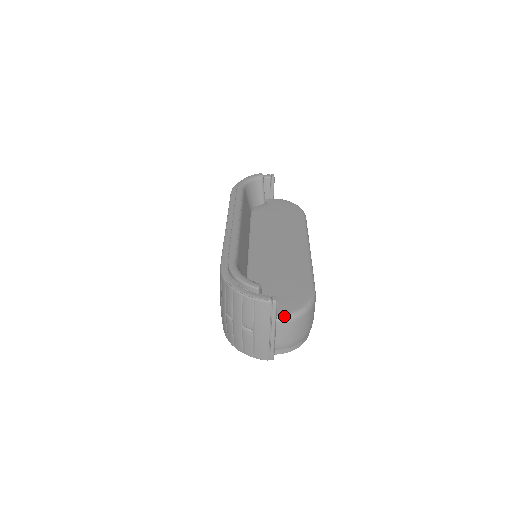
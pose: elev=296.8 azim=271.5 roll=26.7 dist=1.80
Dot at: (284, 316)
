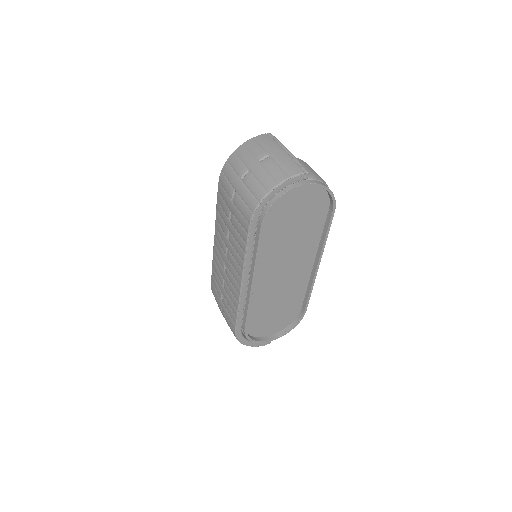
Dot at: occluded
